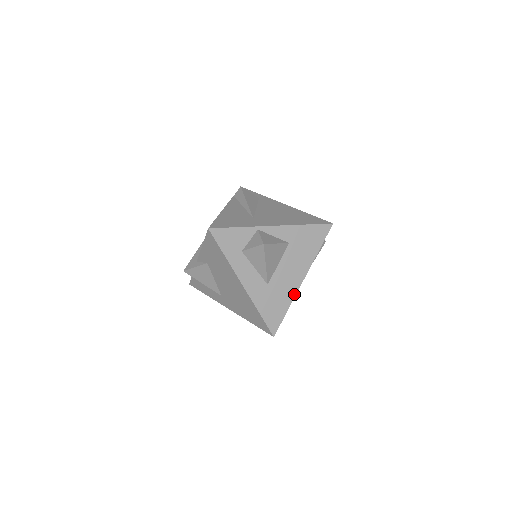
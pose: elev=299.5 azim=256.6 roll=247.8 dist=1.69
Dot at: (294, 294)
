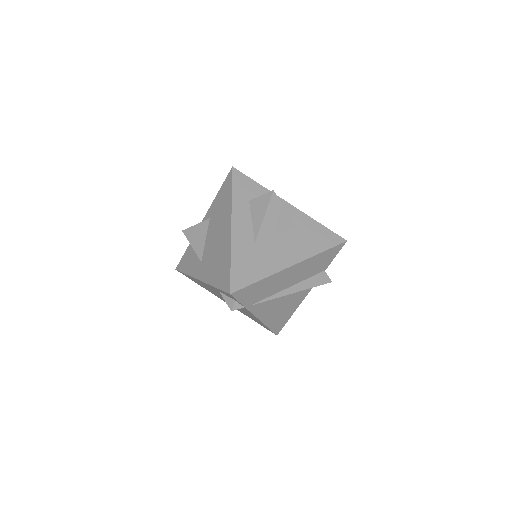
Dot at: (276, 271)
